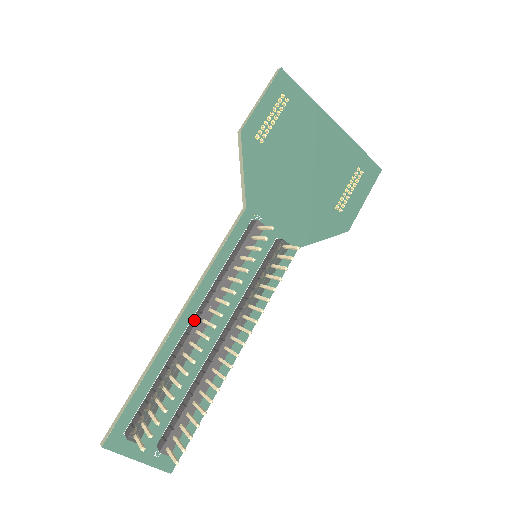
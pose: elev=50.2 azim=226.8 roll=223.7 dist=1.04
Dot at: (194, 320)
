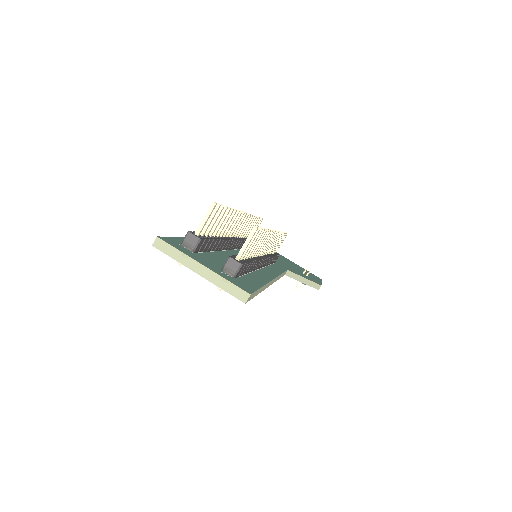
Dot at: occluded
